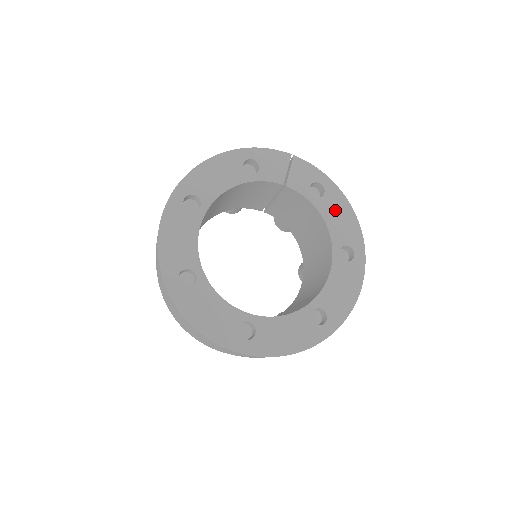
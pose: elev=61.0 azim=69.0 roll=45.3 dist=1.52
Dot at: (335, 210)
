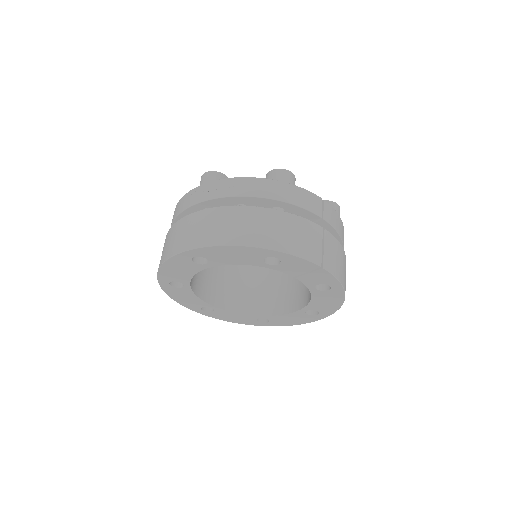
Dot at: (327, 298)
